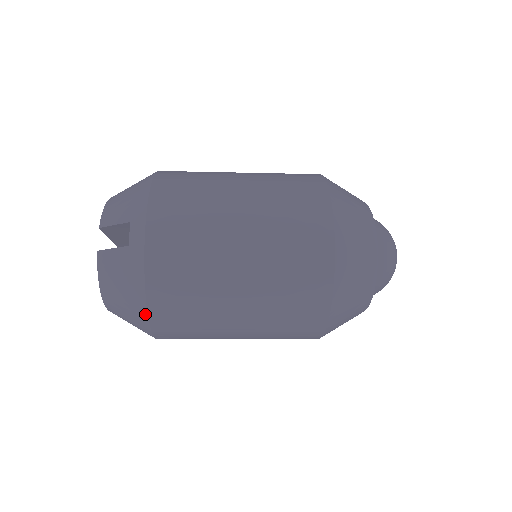
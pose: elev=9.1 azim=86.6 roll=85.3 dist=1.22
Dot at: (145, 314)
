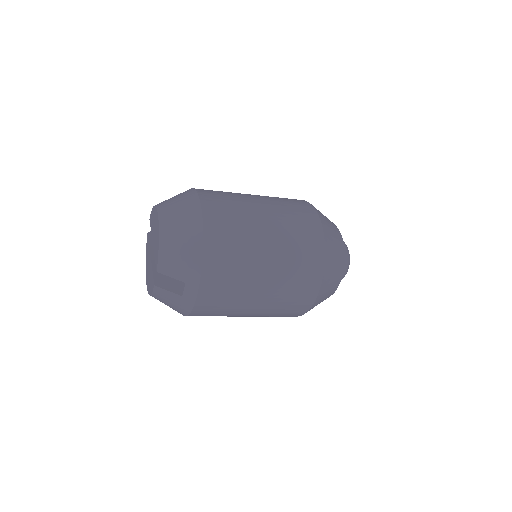
Dot at: occluded
